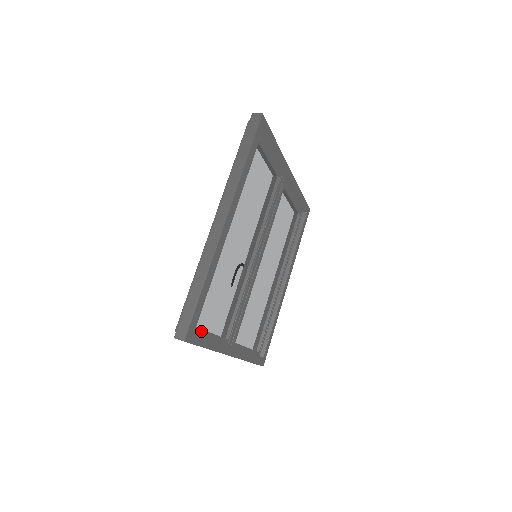
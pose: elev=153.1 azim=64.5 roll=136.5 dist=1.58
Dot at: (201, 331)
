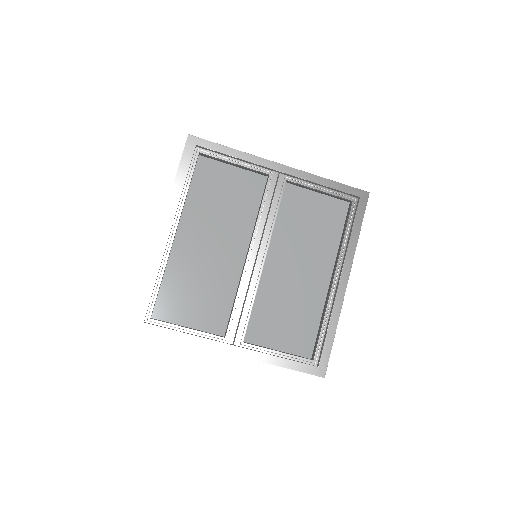
Dot at: (167, 324)
